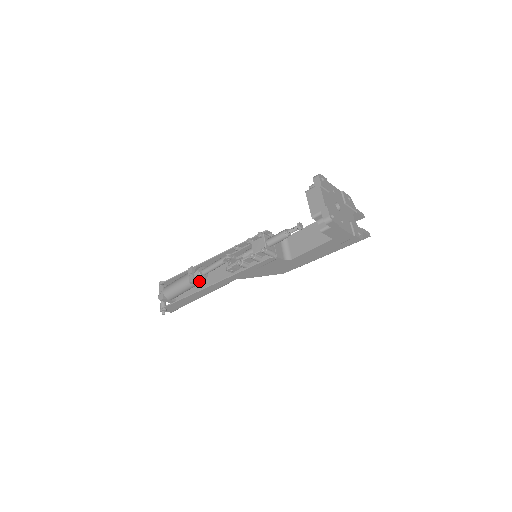
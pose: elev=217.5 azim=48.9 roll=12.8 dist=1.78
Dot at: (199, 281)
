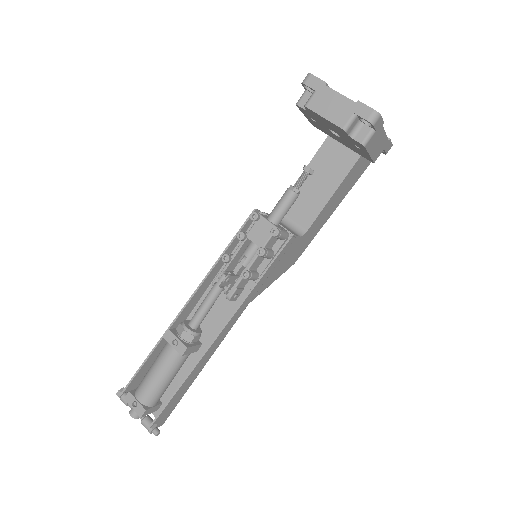
Dot at: (193, 344)
